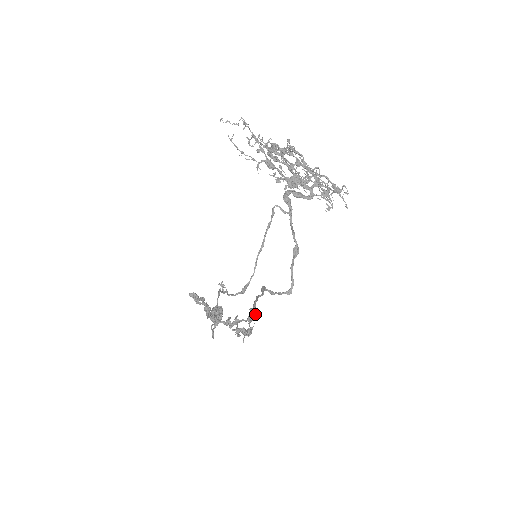
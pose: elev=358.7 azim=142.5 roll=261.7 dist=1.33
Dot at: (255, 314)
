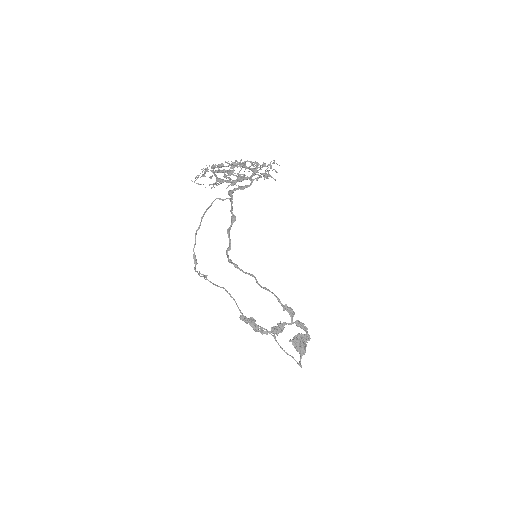
Dot at: (292, 313)
